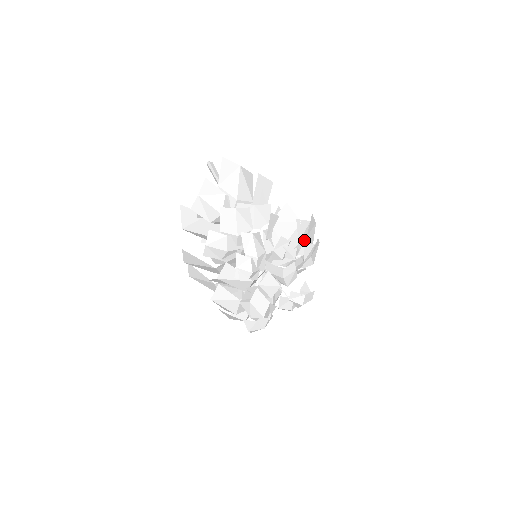
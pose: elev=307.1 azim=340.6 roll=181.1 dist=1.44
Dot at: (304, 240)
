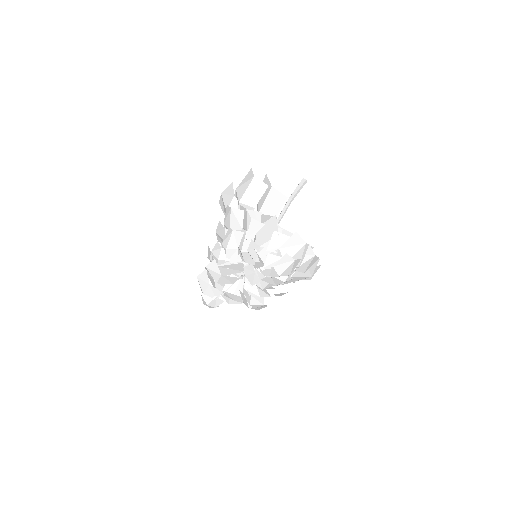
Dot at: (277, 251)
